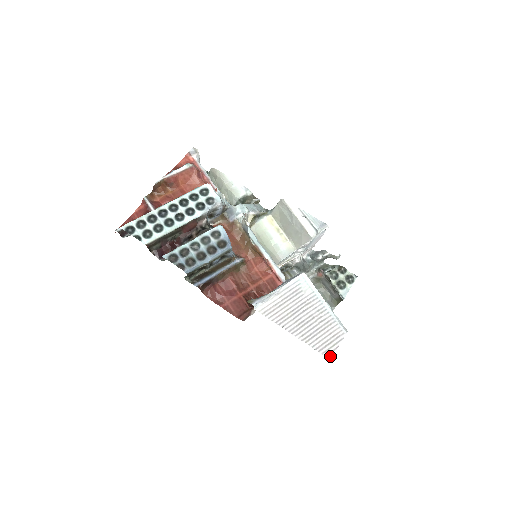
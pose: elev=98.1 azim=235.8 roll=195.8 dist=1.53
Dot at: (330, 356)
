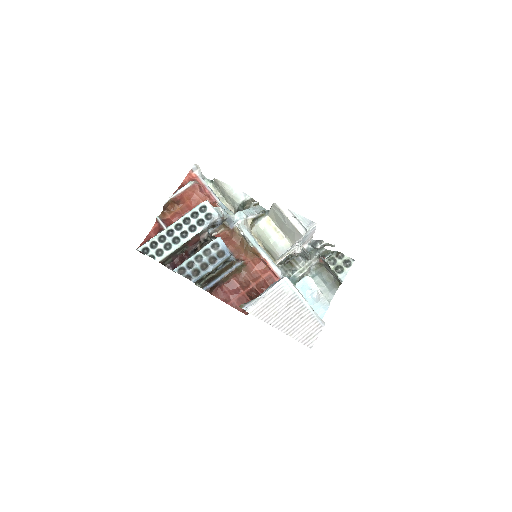
Dot at: (311, 346)
